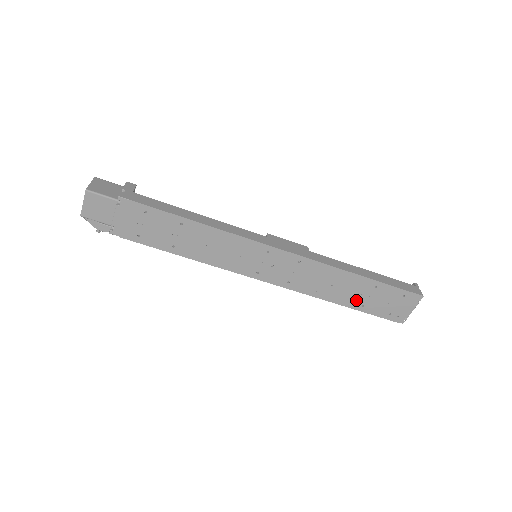
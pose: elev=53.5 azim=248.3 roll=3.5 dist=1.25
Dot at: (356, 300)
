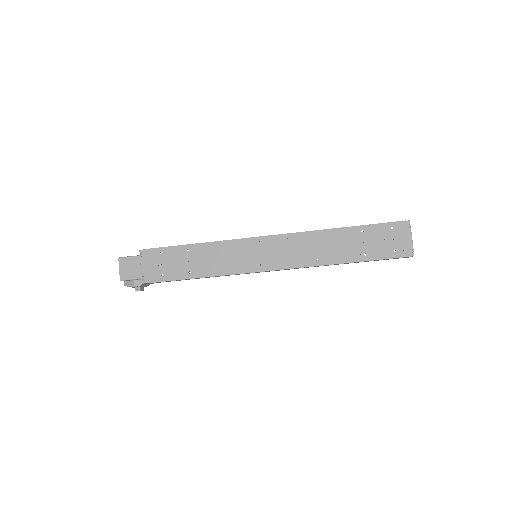
Dot at: (355, 252)
